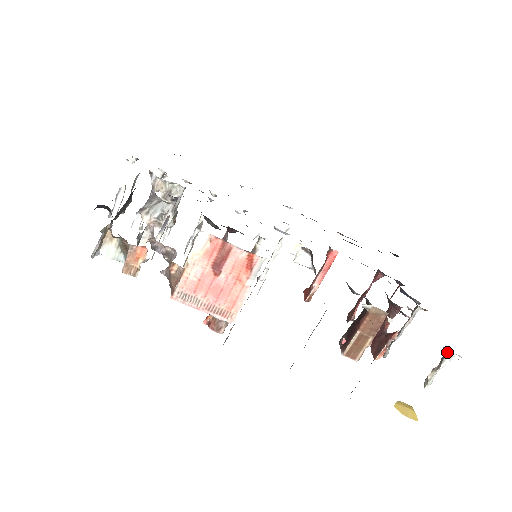
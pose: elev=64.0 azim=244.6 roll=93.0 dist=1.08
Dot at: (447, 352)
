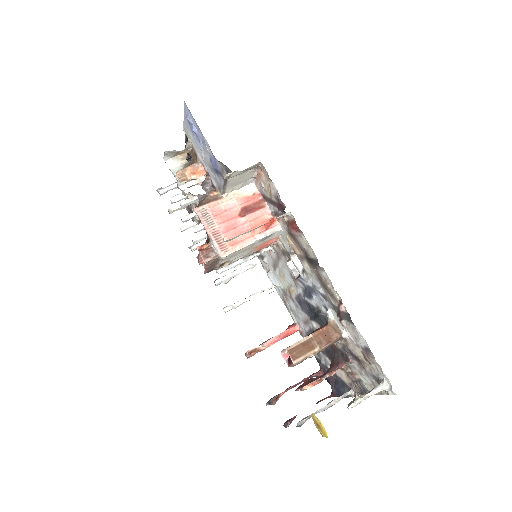
Dot at: (382, 379)
